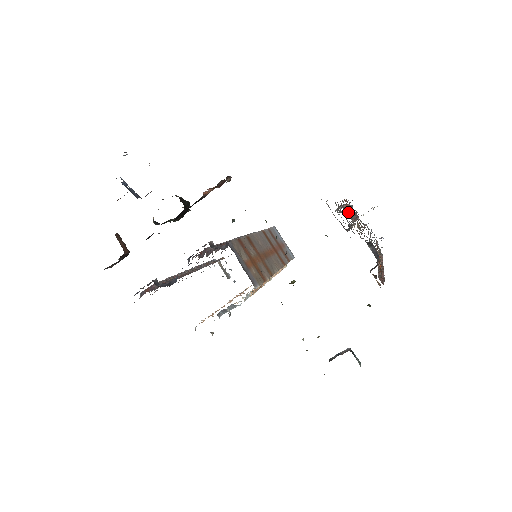
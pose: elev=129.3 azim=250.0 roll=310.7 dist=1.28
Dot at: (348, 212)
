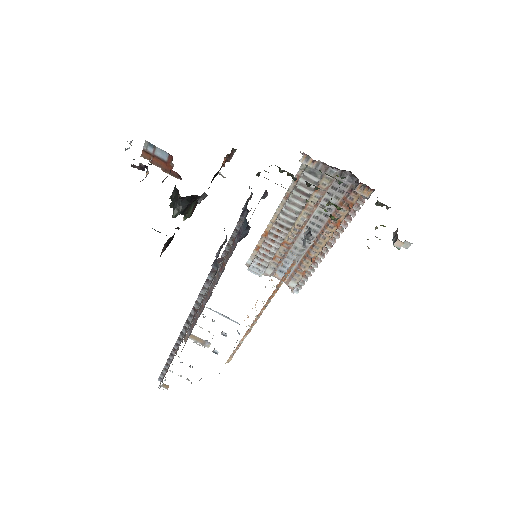
Dot at: (272, 240)
